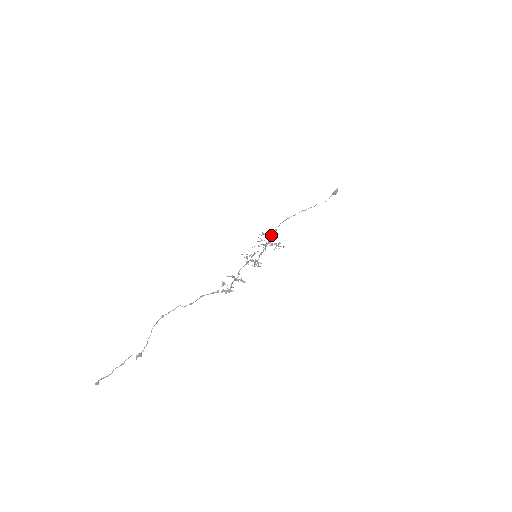
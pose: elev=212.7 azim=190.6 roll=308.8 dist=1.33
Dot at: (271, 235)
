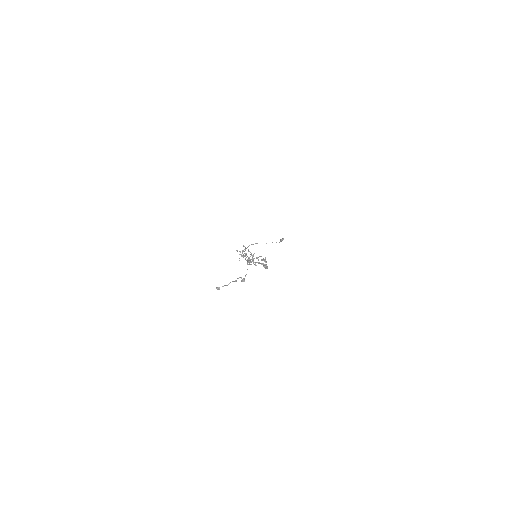
Dot at: (248, 250)
